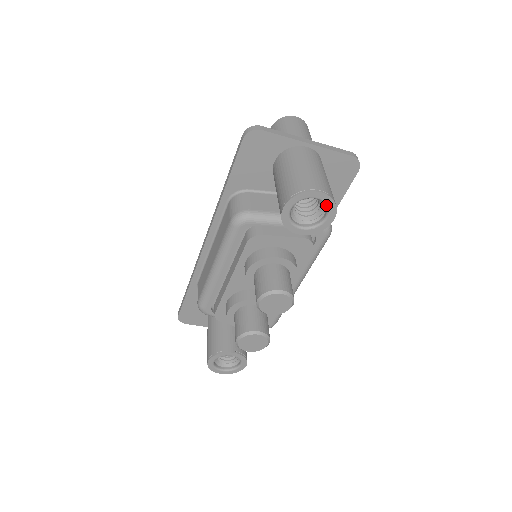
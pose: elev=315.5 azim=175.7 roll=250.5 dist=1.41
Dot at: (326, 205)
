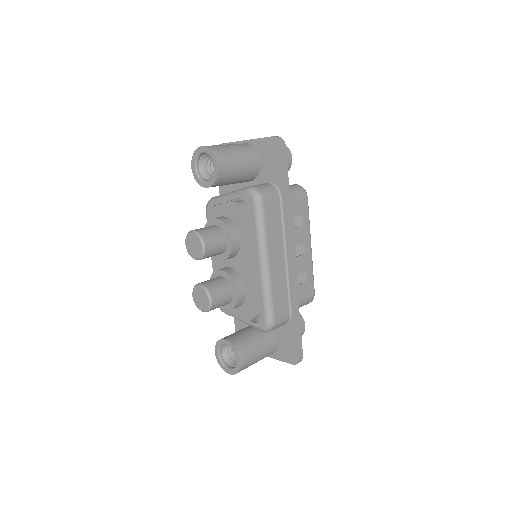
Dot at: occluded
